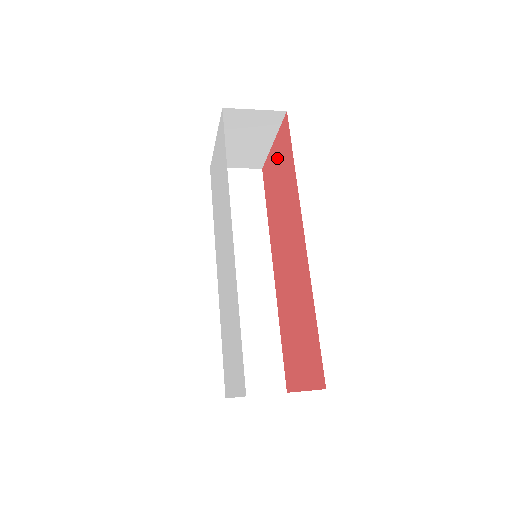
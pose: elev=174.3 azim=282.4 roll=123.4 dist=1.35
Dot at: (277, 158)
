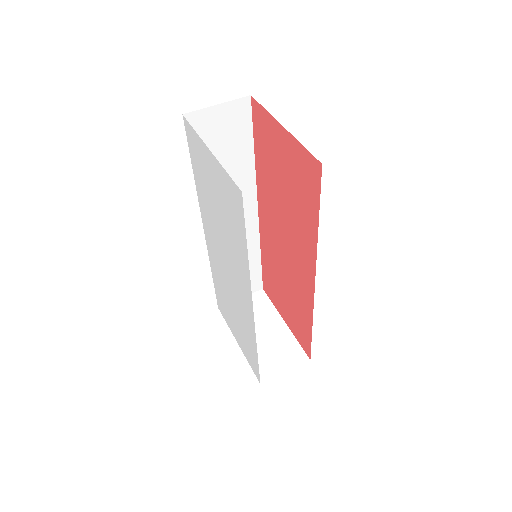
Dot at: (288, 158)
